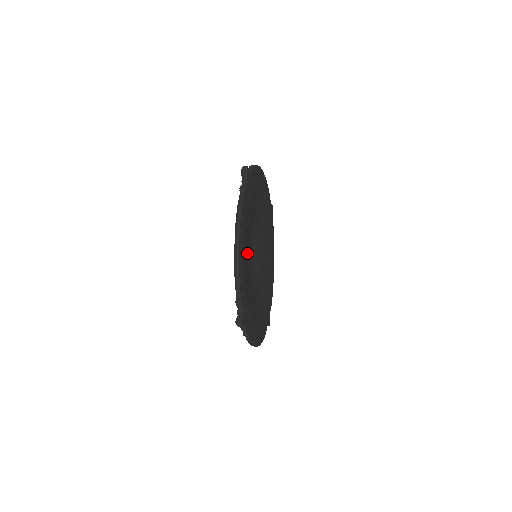
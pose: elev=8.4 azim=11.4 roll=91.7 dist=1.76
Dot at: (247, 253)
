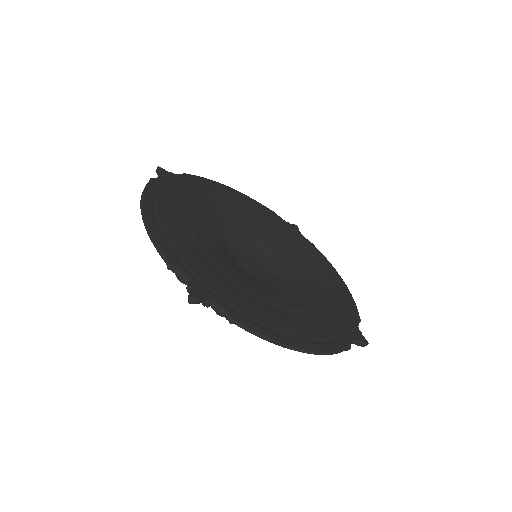
Dot at: (242, 259)
